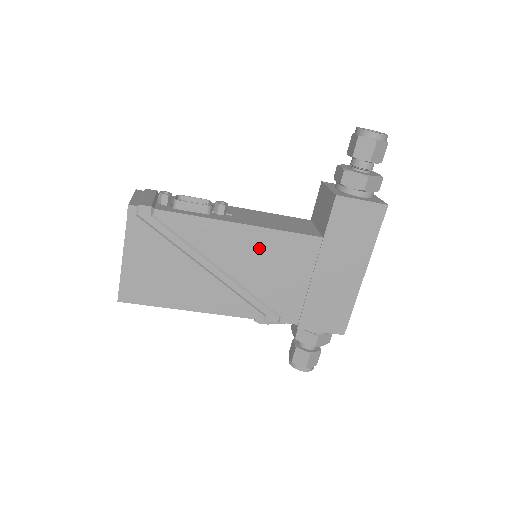
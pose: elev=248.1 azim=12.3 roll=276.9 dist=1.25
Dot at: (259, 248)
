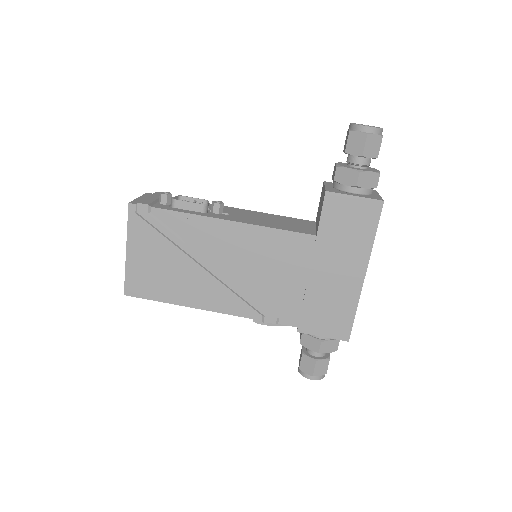
Dot at: (252, 246)
